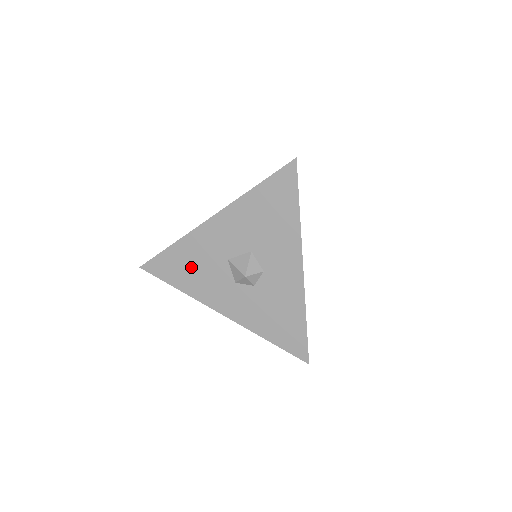
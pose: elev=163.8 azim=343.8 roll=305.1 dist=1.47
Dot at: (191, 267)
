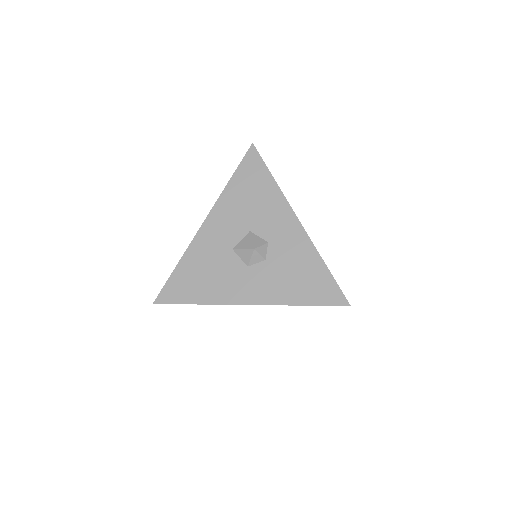
Dot at: (202, 275)
